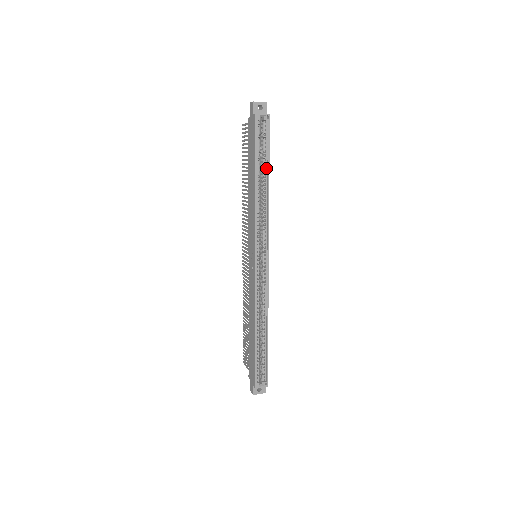
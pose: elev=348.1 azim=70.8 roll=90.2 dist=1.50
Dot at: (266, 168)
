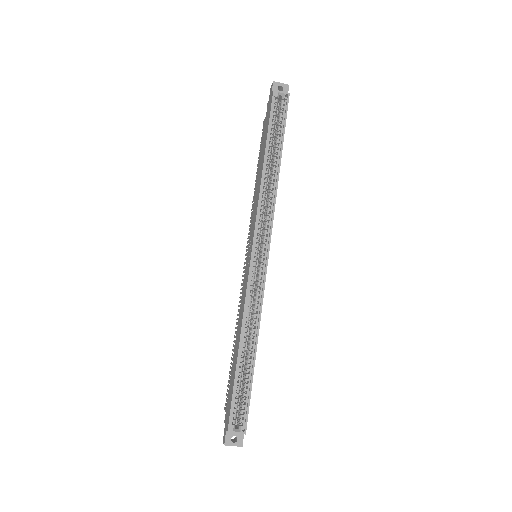
Dot at: (279, 149)
